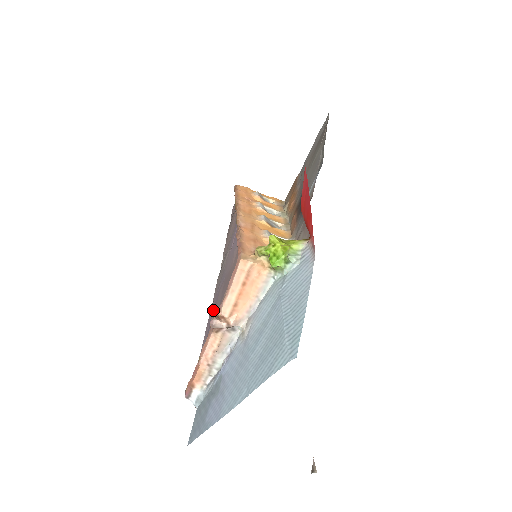
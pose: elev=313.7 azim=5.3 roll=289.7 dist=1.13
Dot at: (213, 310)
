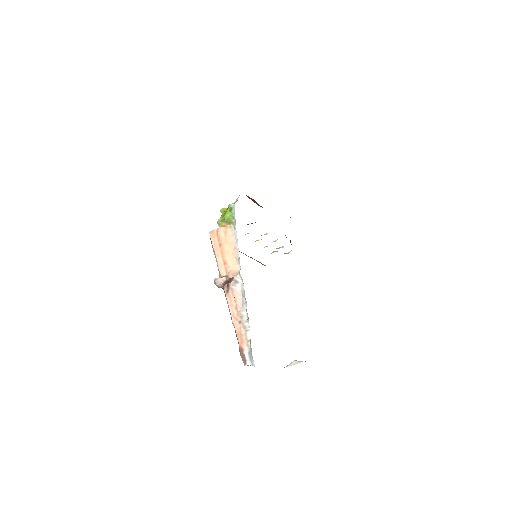
Dot at: occluded
